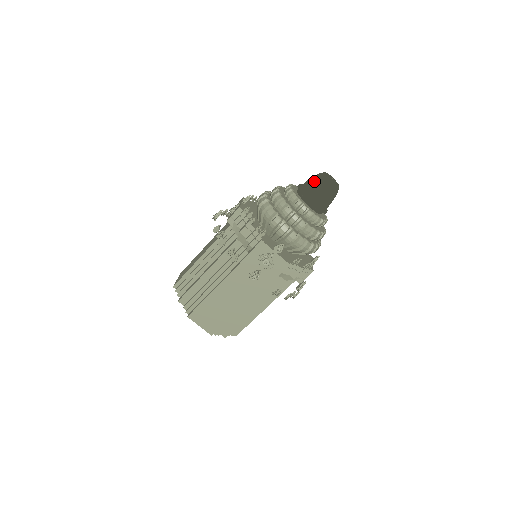
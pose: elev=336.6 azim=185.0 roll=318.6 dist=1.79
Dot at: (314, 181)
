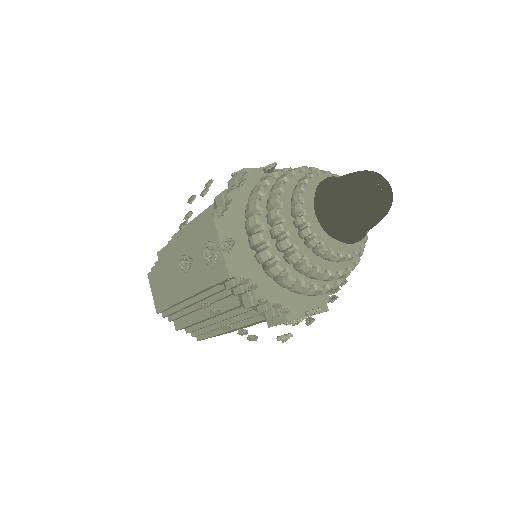
Dot at: (352, 215)
